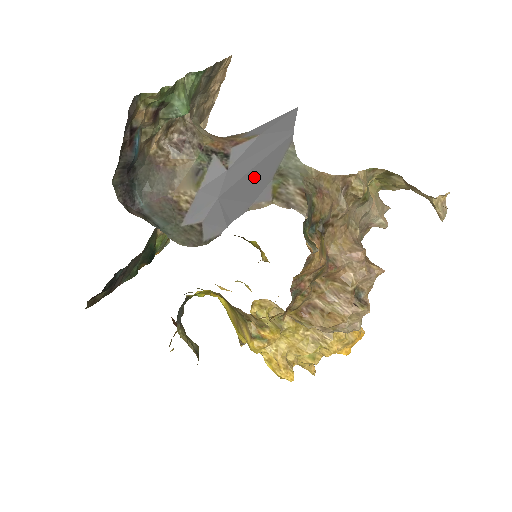
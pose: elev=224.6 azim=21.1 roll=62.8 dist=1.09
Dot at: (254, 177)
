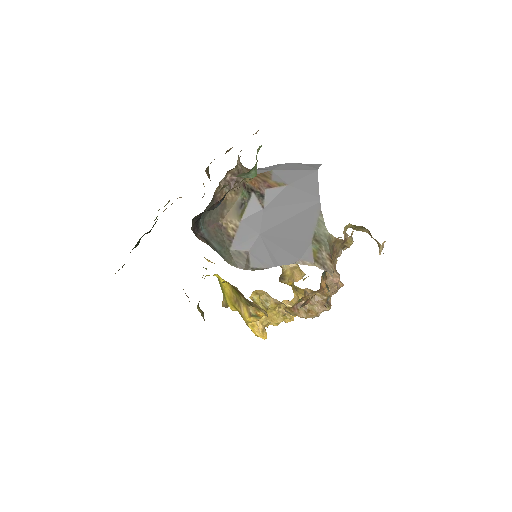
Dot at: (293, 231)
